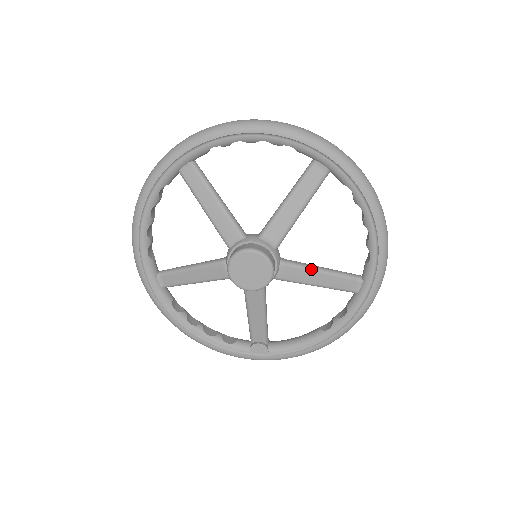
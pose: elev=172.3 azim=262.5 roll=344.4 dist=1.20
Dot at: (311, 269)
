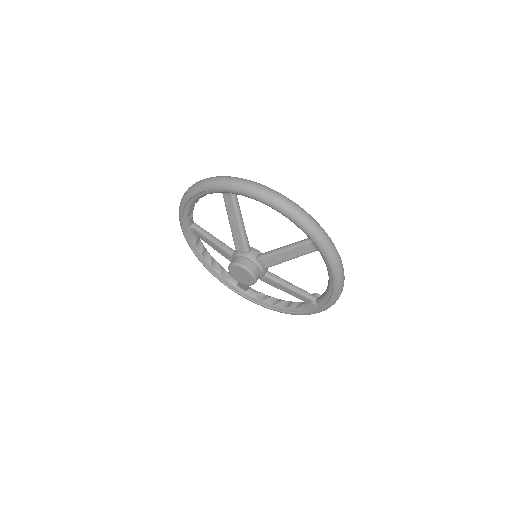
Dot at: (275, 253)
